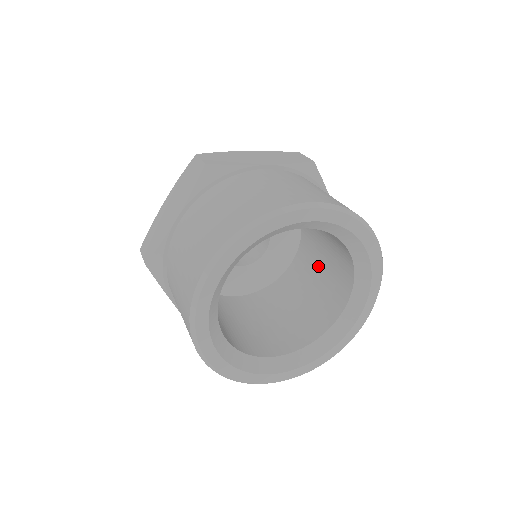
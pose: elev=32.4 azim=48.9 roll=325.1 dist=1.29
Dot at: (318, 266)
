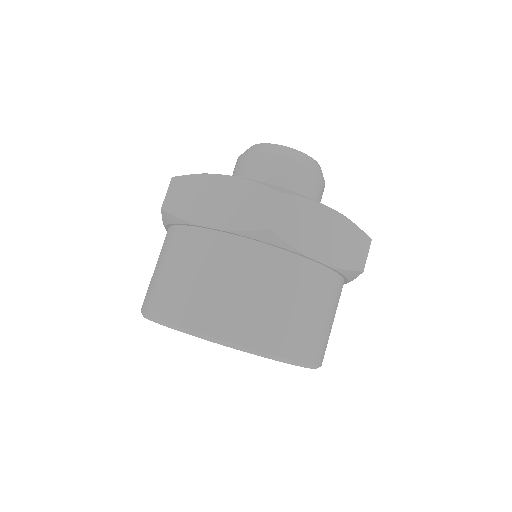
Dot at: occluded
